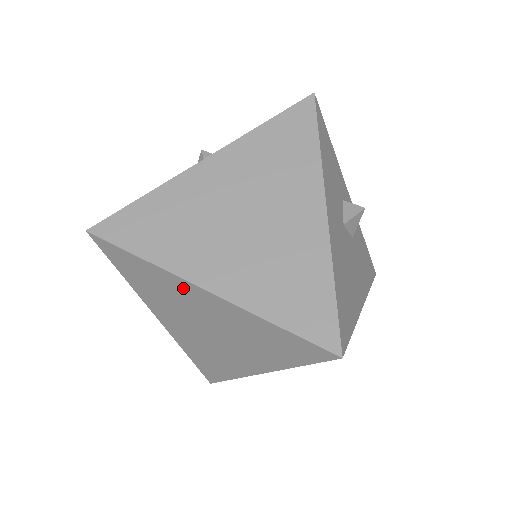
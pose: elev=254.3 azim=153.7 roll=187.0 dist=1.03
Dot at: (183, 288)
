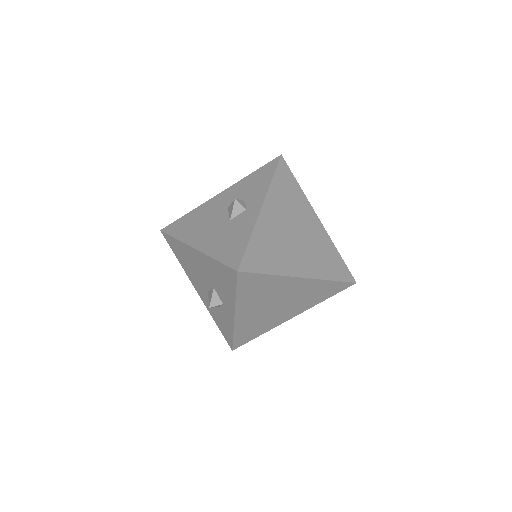
Dot at: (288, 283)
